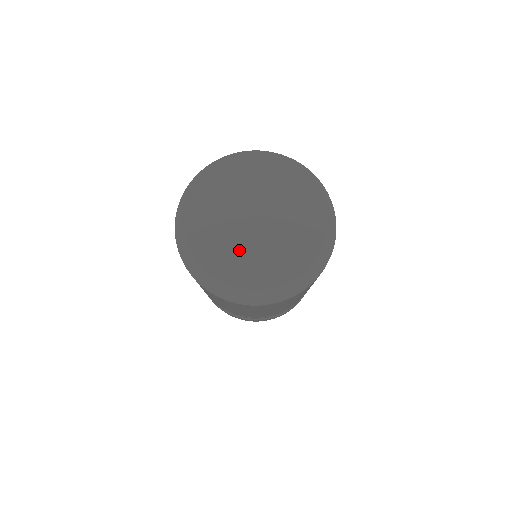
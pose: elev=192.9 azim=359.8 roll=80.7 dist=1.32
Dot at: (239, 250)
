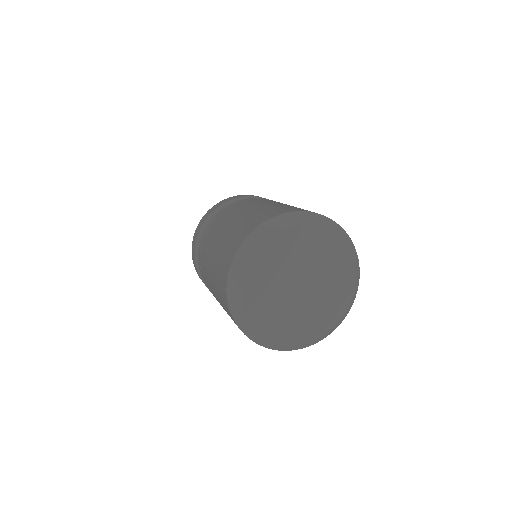
Dot at: (282, 310)
